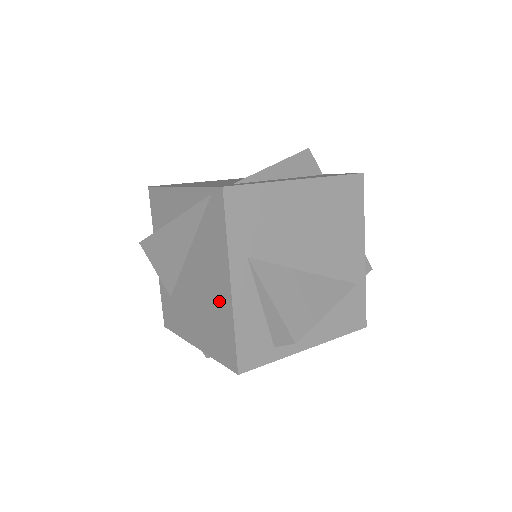
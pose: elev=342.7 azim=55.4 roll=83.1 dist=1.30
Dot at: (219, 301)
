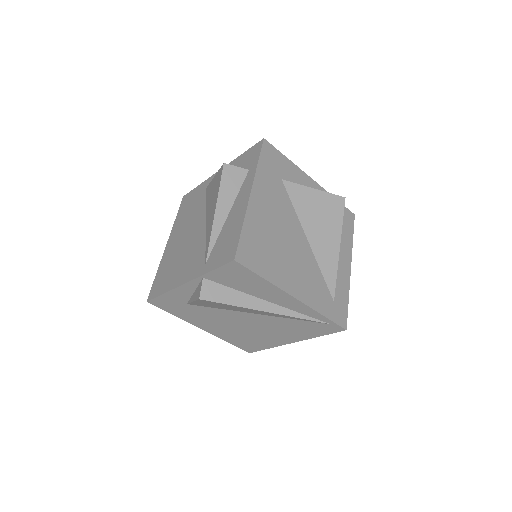
Dot at: (269, 339)
